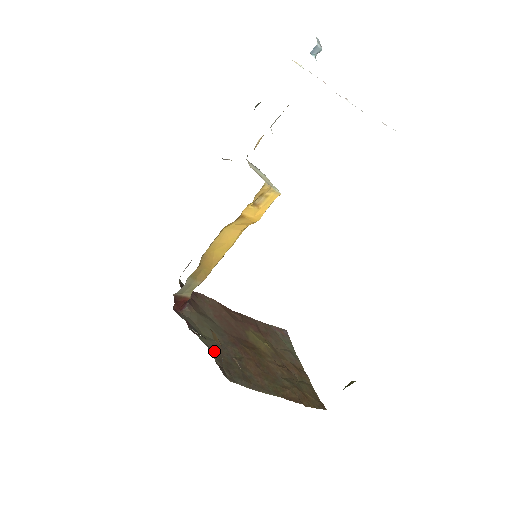
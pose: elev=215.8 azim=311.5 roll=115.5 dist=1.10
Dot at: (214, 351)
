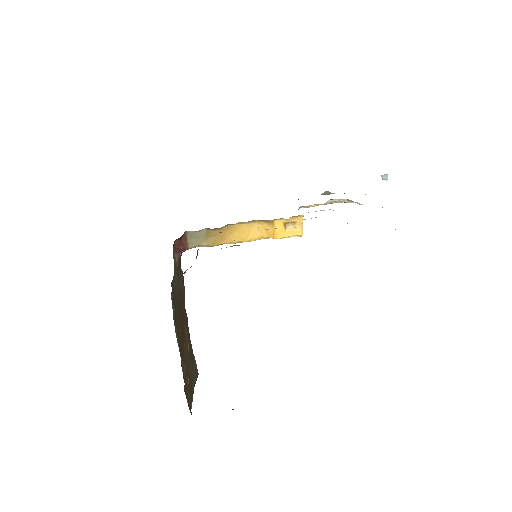
Dot at: (173, 282)
